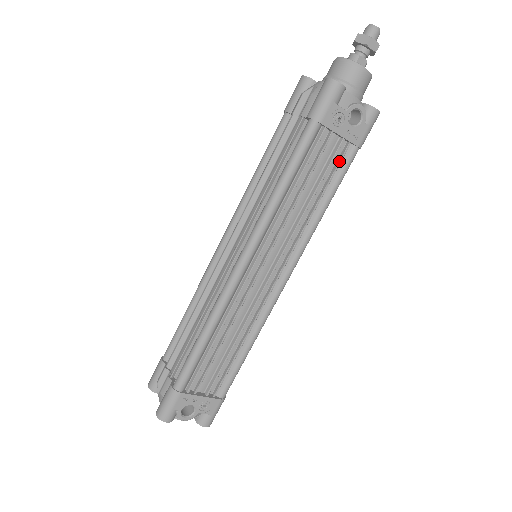
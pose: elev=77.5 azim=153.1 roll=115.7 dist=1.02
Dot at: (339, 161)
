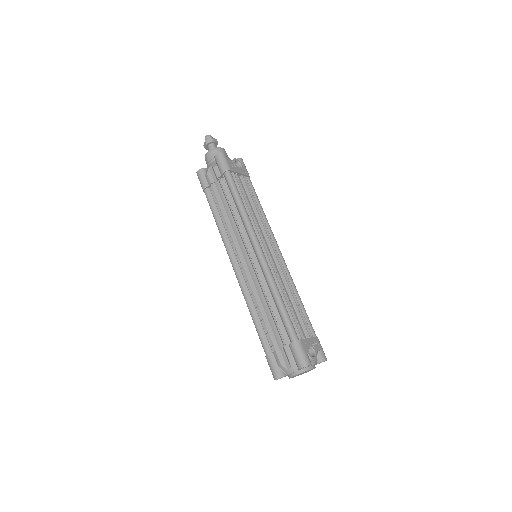
Dot at: (249, 185)
